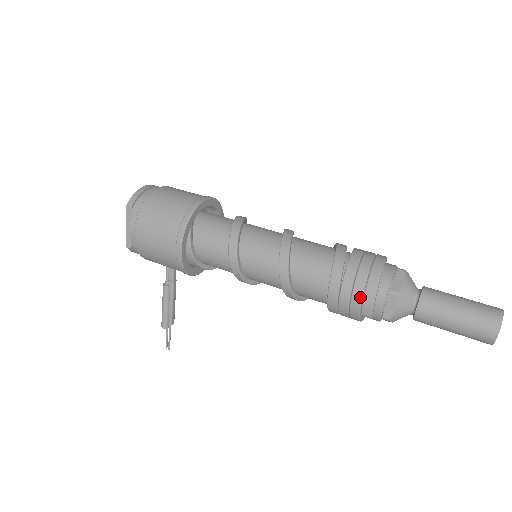
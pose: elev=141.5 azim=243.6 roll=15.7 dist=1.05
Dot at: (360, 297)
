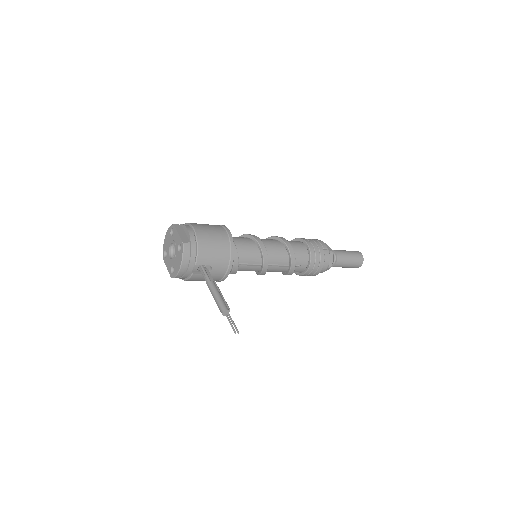
Dot at: (317, 241)
